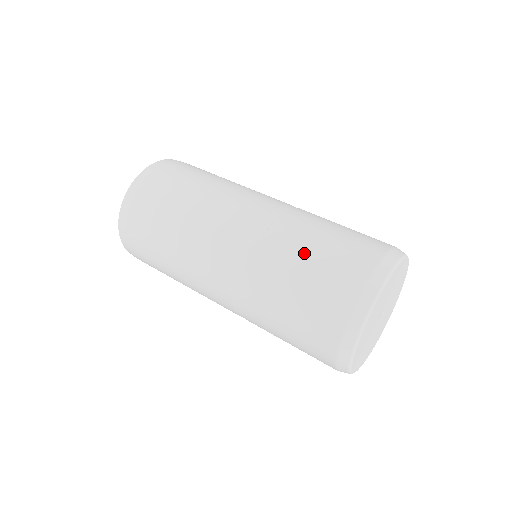
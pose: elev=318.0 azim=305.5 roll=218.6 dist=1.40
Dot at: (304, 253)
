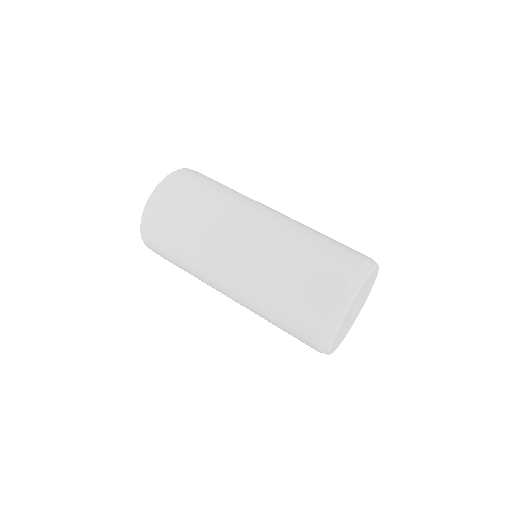
Dot at: (299, 260)
